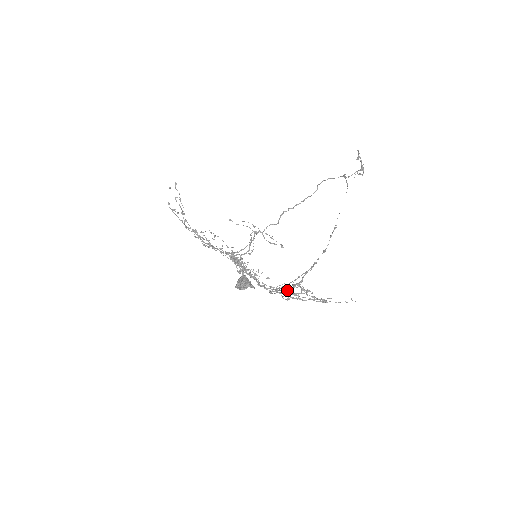
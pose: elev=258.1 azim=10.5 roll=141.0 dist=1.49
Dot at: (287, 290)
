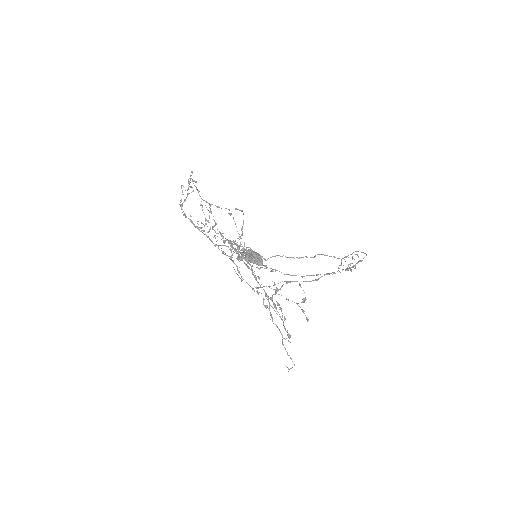
Dot at: (296, 281)
